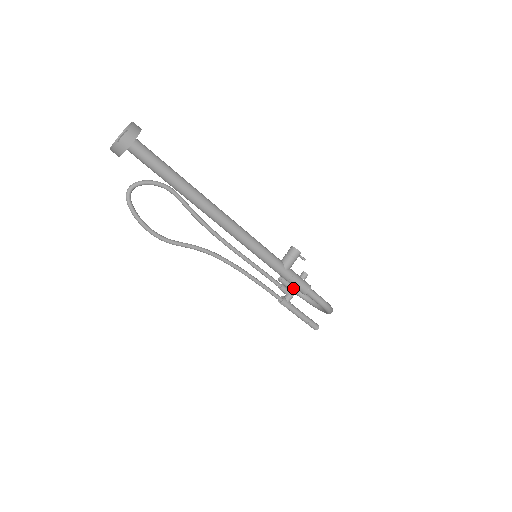
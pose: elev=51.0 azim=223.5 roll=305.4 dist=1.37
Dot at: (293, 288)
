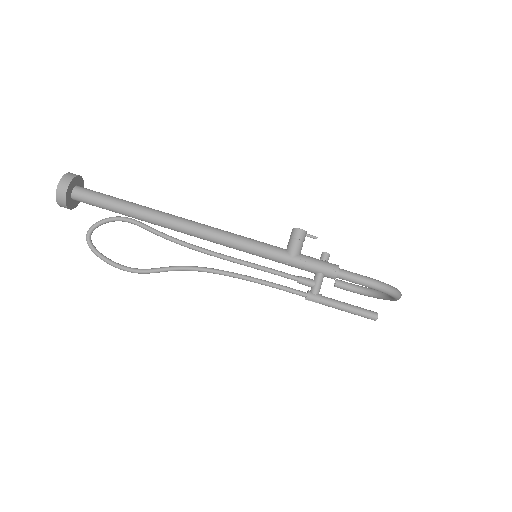
Dot at: (315, 276)
